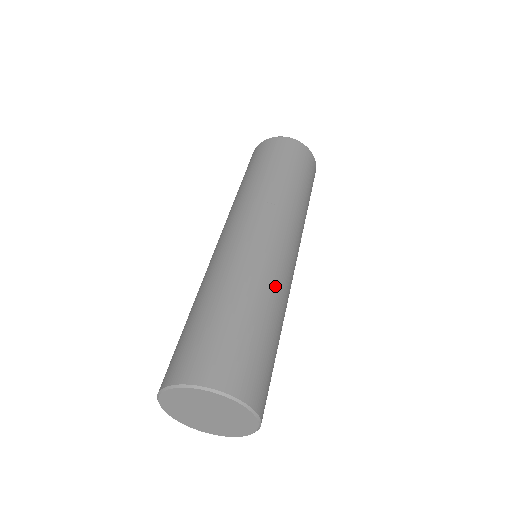
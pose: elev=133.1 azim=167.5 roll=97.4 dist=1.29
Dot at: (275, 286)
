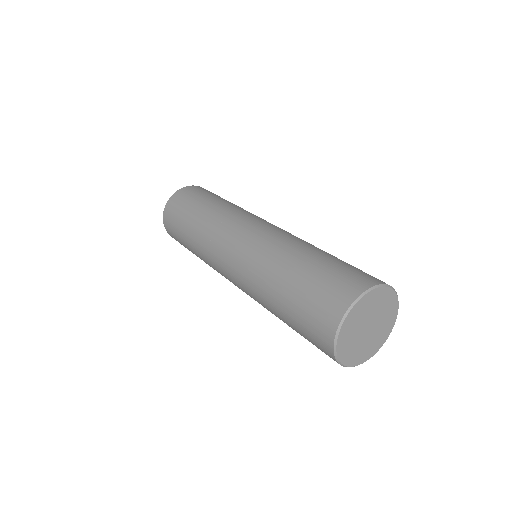
Dot at: (300, 240)
